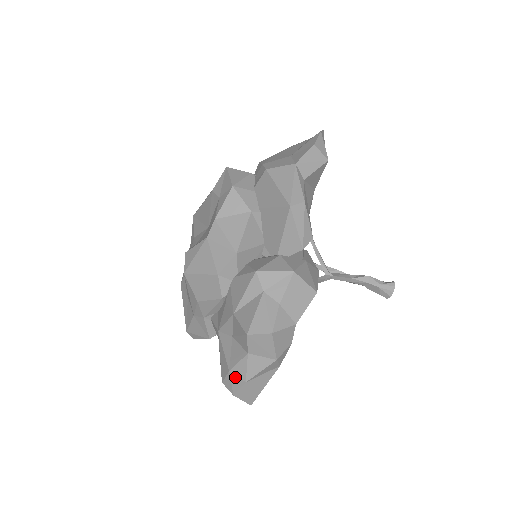
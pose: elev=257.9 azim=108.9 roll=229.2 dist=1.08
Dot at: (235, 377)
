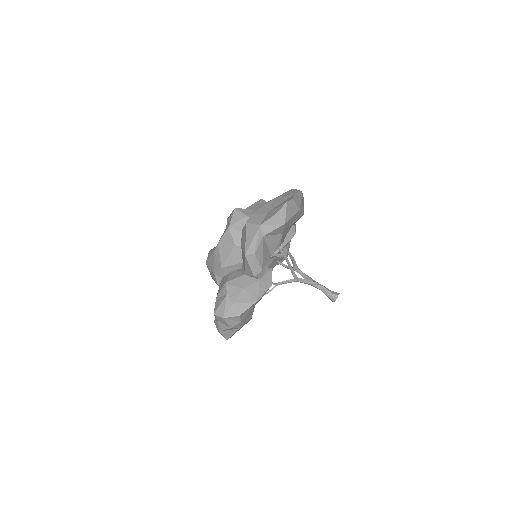
Dot at: occluded
